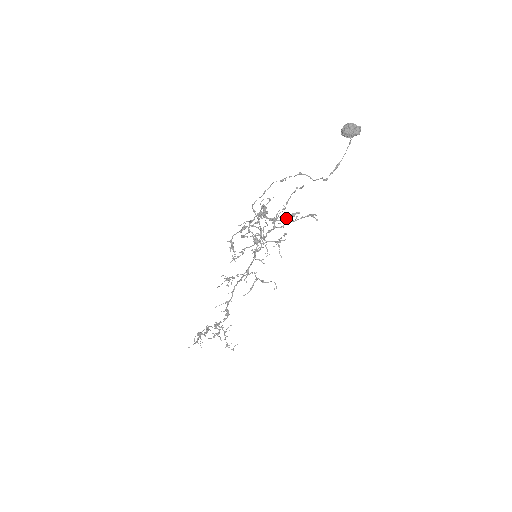
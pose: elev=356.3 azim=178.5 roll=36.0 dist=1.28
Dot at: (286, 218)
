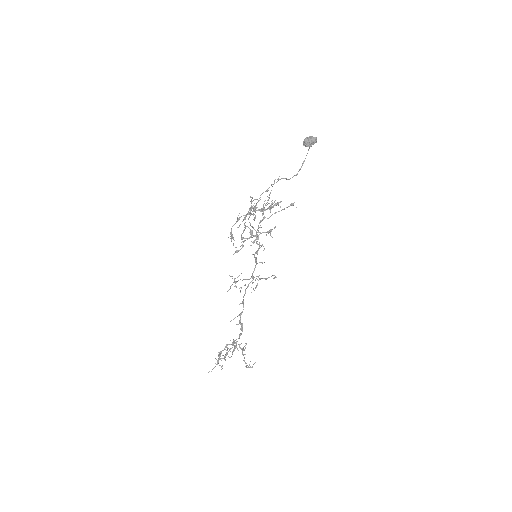
Dot at: (271, 205)
